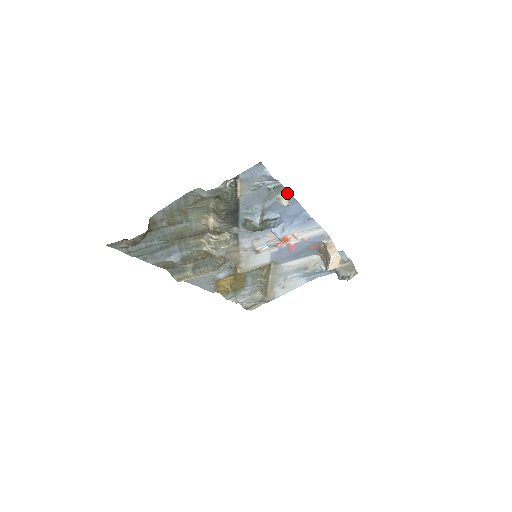
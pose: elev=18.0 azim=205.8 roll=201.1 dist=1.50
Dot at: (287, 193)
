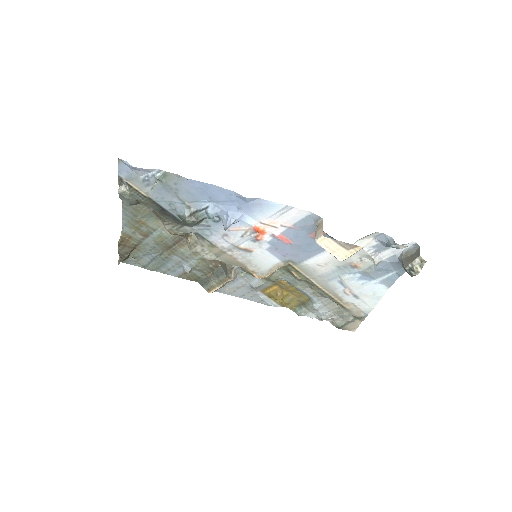
Dot at: (183, 178)
